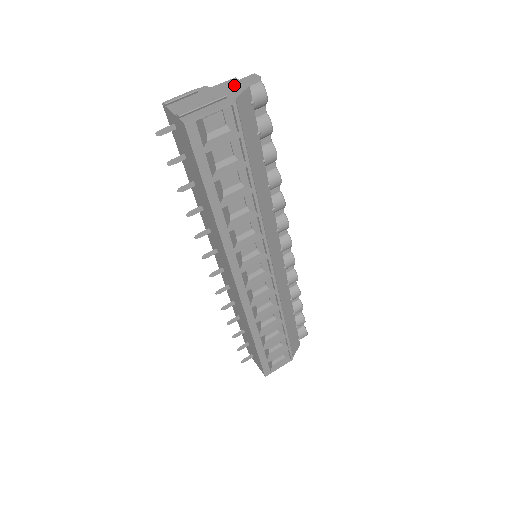
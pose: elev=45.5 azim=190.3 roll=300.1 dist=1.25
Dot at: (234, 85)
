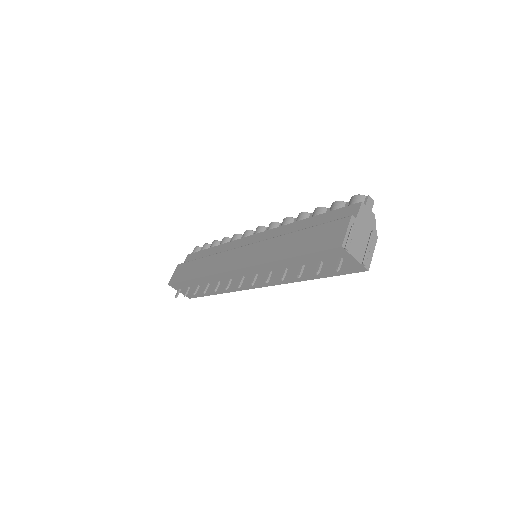
Dot at: (367, 215)
